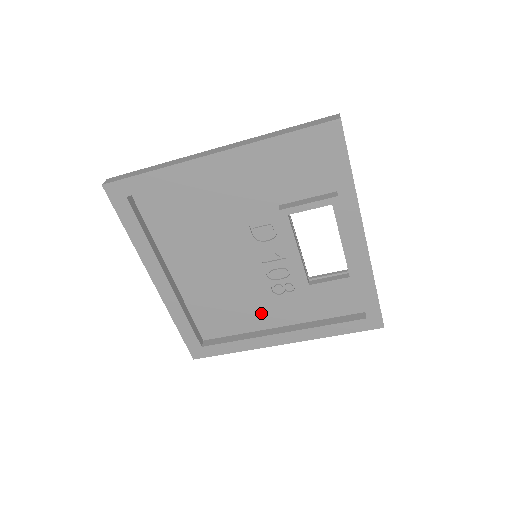
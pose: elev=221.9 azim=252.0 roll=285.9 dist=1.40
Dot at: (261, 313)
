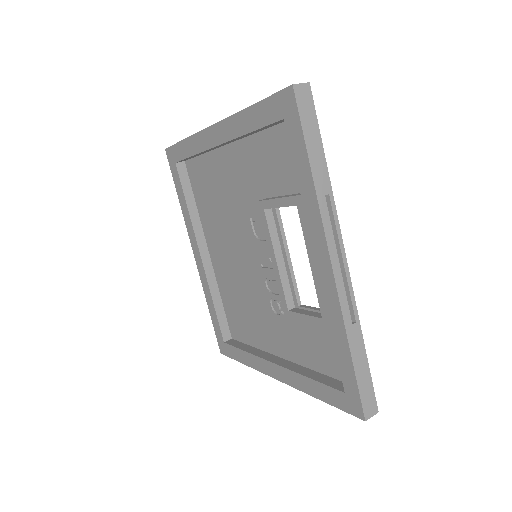
Dot at: (266, 330)
